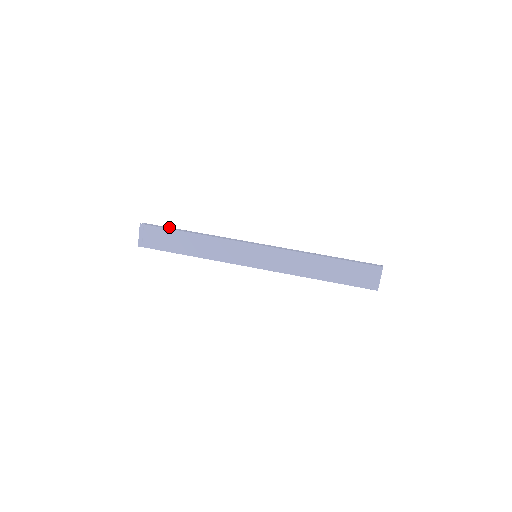
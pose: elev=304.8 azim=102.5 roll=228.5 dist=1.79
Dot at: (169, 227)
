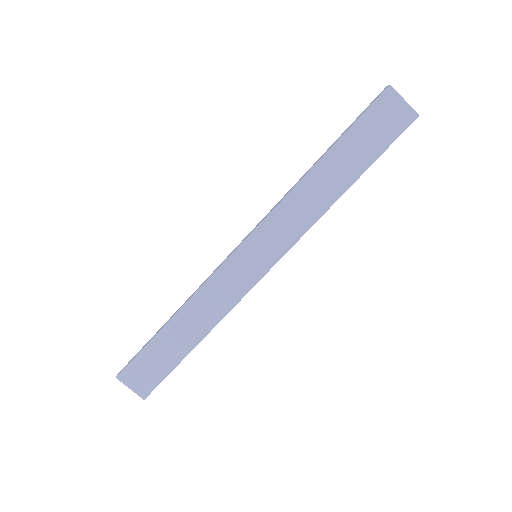
Dot at: occluded
